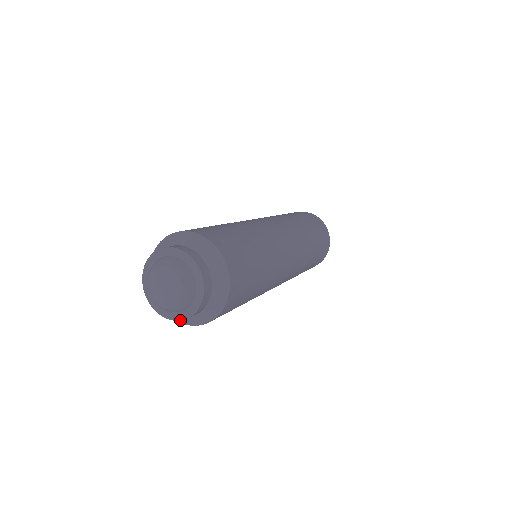
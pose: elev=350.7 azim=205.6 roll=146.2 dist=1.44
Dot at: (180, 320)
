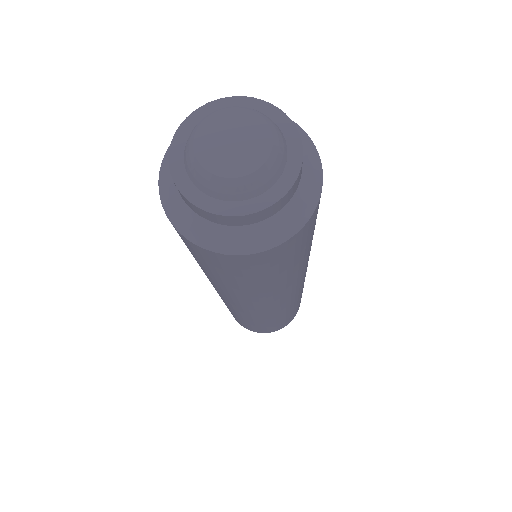
Dot at: (232, 215)
